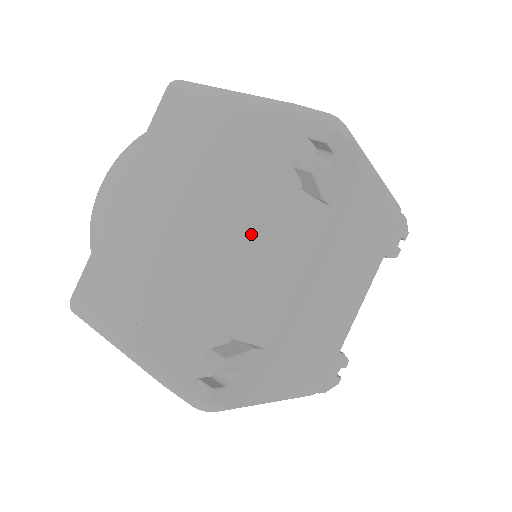
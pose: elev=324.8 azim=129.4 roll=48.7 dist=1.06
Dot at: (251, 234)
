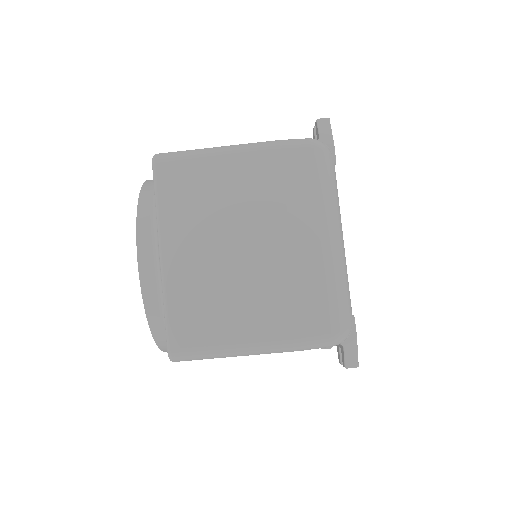
Dot at: occluded
